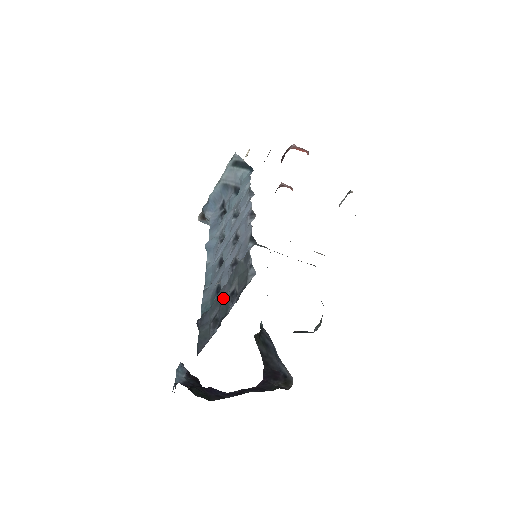
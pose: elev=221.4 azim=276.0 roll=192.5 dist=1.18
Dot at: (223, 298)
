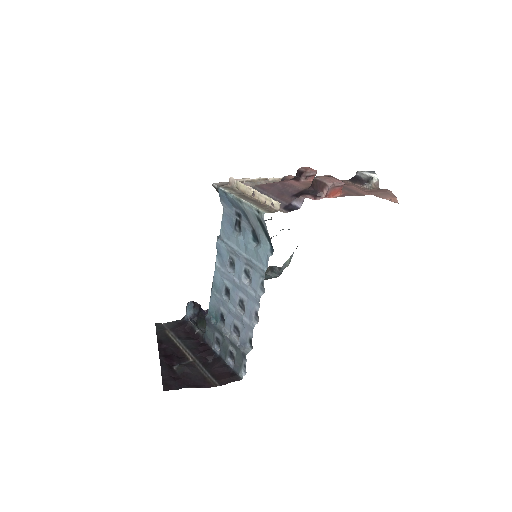
Dot at: (225, 343)
